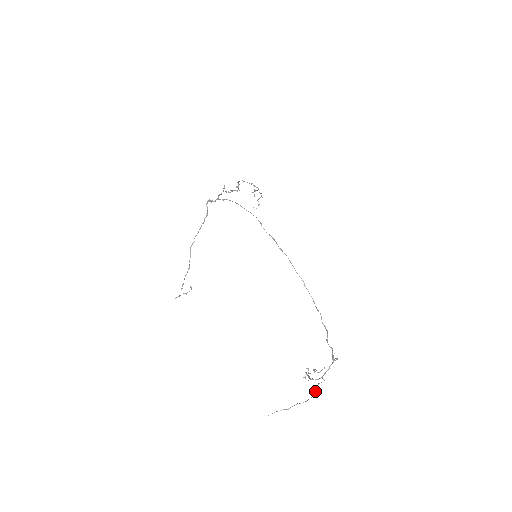
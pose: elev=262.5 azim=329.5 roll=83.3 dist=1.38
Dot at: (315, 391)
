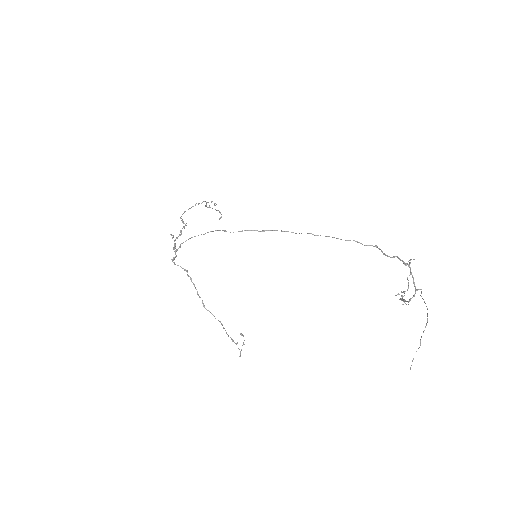
Dot at: occluded
